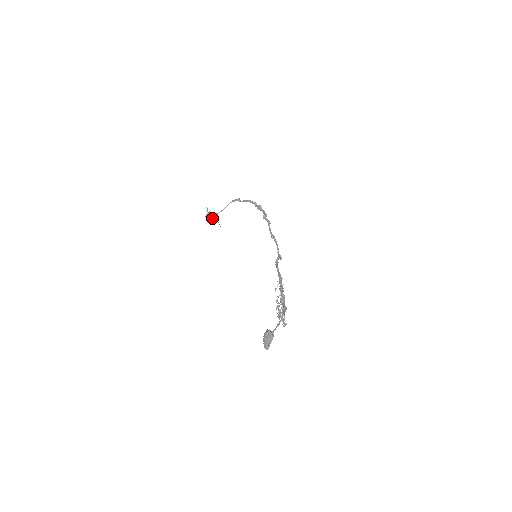
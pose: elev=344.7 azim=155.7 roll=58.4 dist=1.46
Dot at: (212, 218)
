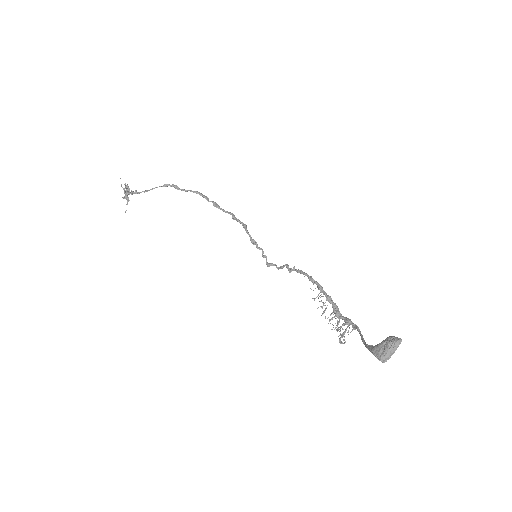
Dot at: occluded
